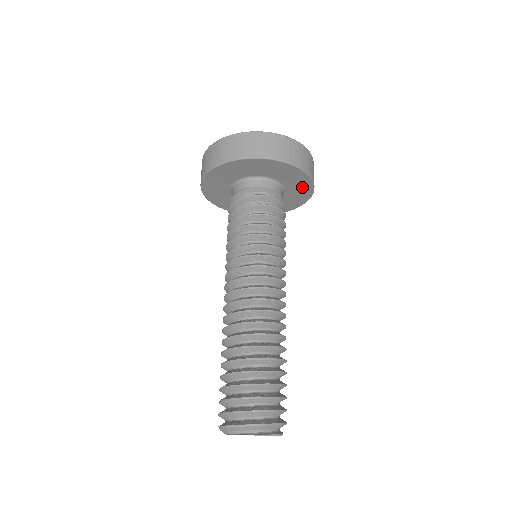
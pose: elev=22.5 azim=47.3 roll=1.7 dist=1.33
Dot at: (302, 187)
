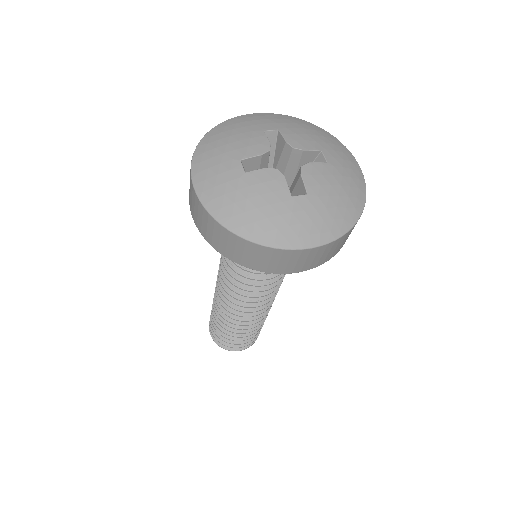
Dot at: occluded
